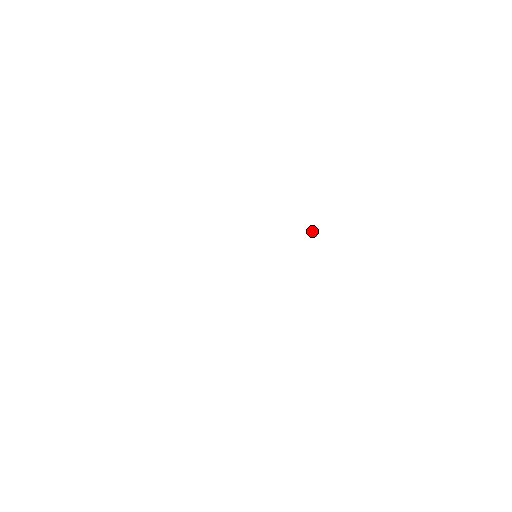
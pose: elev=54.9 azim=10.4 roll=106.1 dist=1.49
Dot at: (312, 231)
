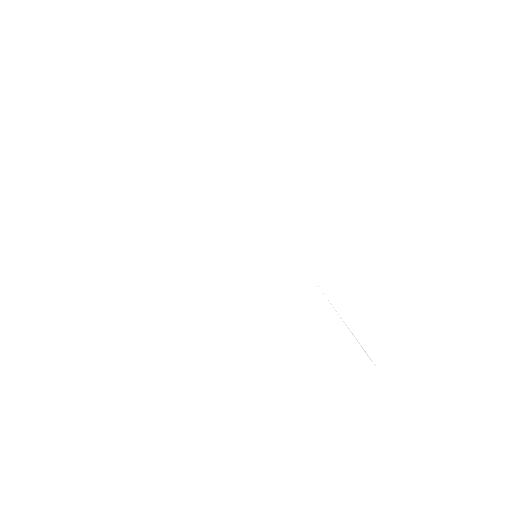
Dot at: (295, 228)
